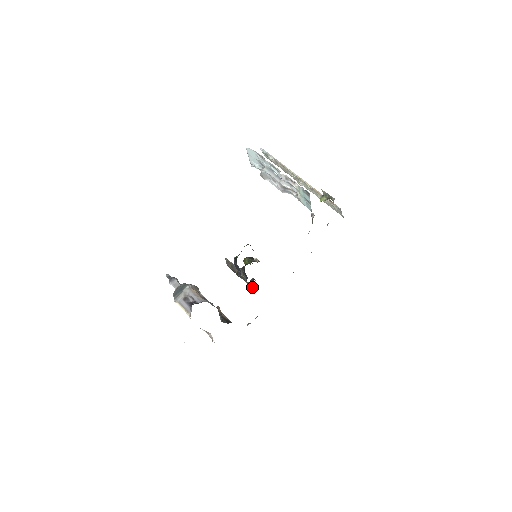
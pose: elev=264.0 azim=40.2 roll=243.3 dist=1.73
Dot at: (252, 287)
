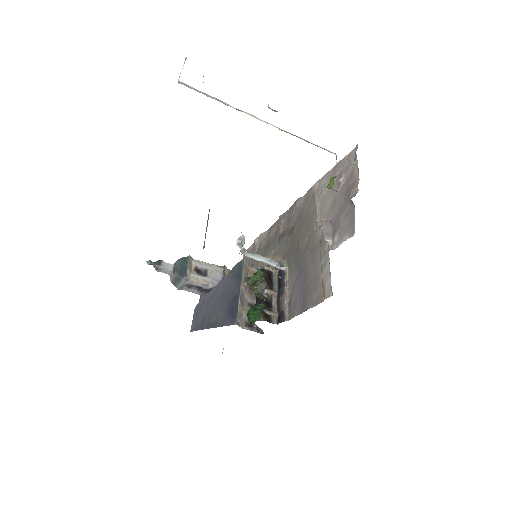
Dot at: occluded
